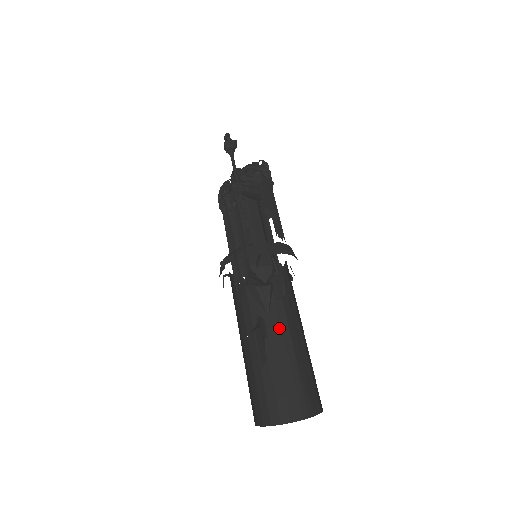
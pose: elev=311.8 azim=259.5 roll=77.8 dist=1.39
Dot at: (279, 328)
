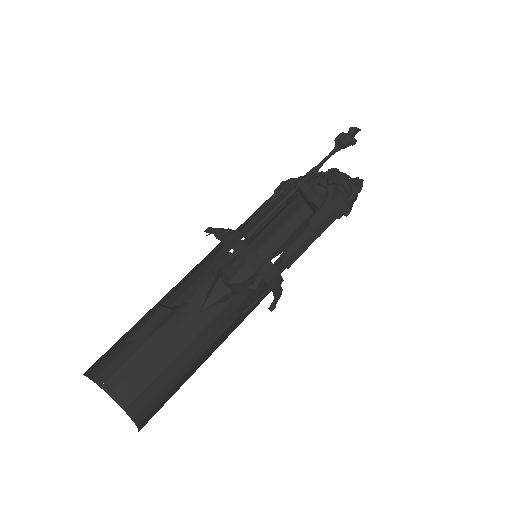
Dot at: (210, 334)
